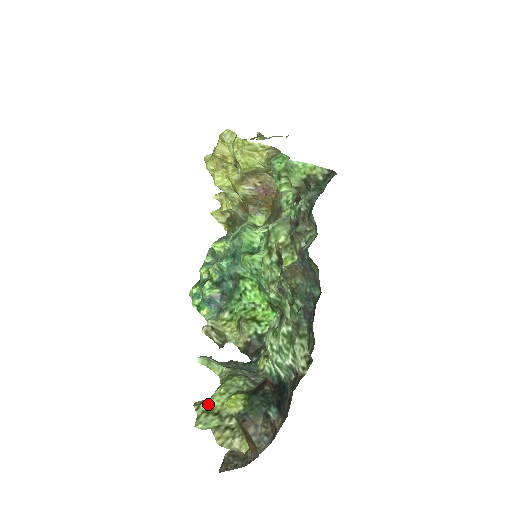
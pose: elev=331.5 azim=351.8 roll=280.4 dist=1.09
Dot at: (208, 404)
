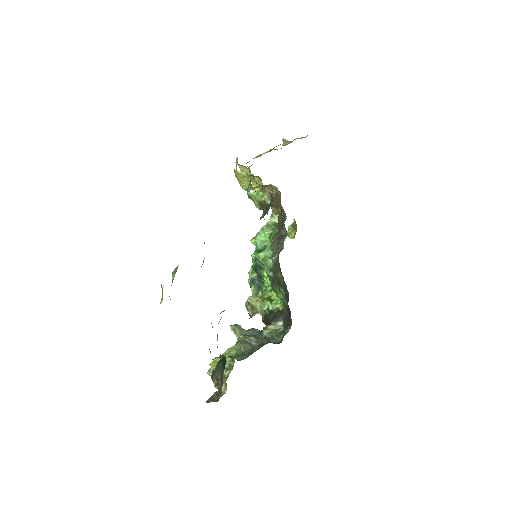
Dot at: occluded
